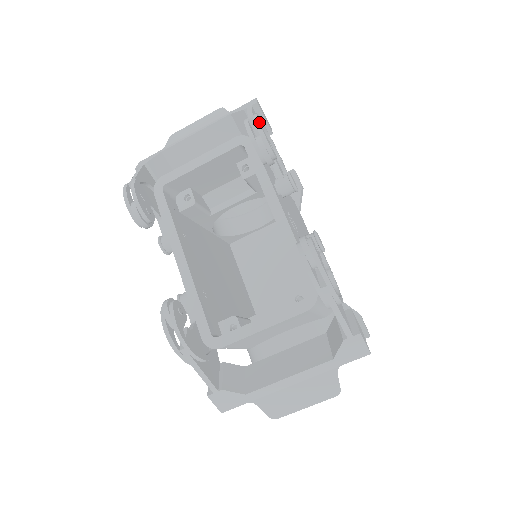
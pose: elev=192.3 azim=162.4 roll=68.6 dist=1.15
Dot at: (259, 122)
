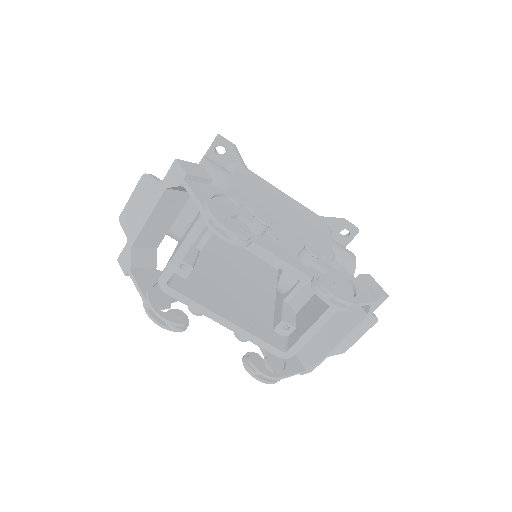
Dot at: (223, 224)
